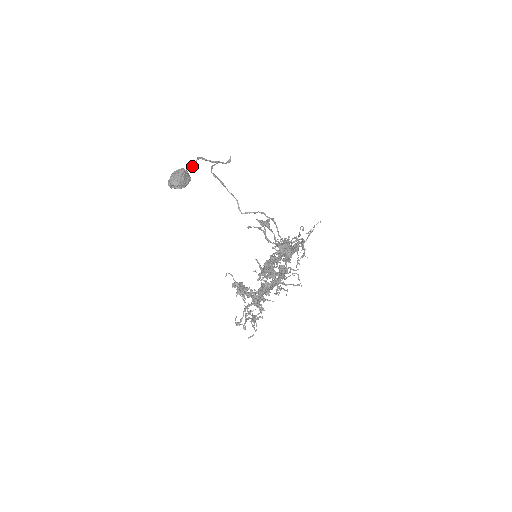
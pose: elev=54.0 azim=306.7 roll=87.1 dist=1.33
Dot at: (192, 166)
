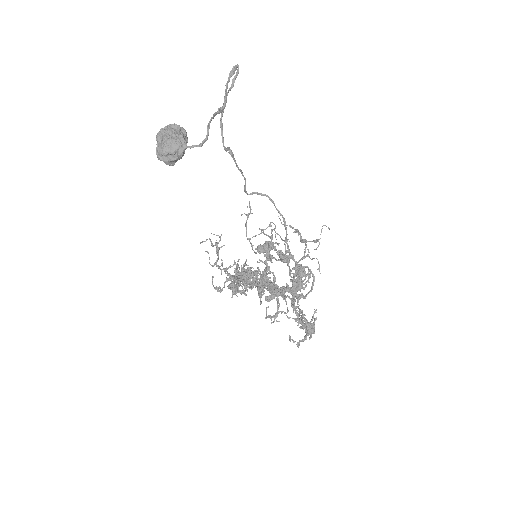
Dot at: (201, 145)
